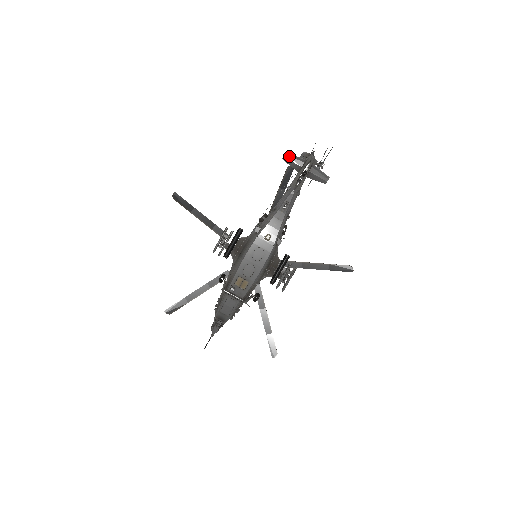
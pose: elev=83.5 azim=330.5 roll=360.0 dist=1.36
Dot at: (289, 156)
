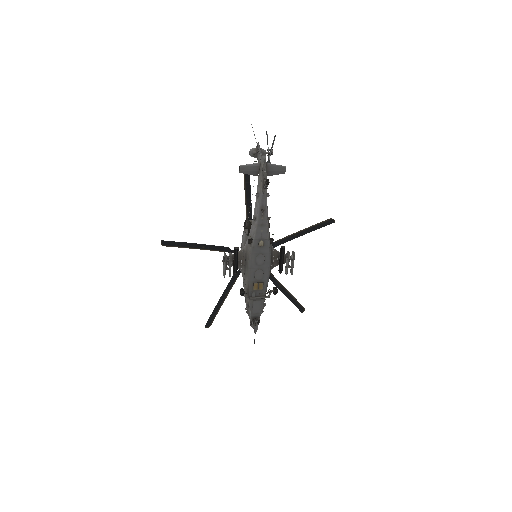
Dot at: (244, 168)
